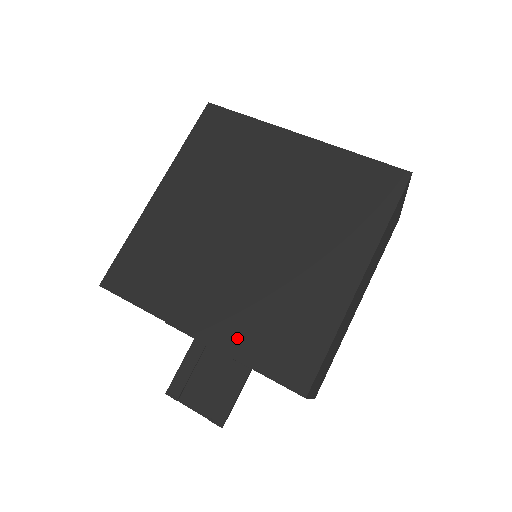
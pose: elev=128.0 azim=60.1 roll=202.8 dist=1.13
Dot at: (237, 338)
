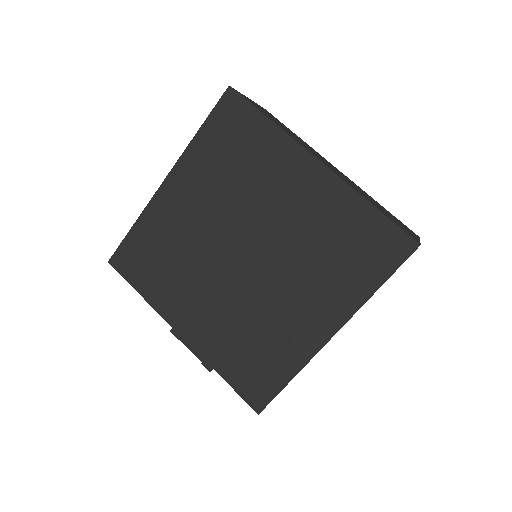
Dot at: (214, 349)
